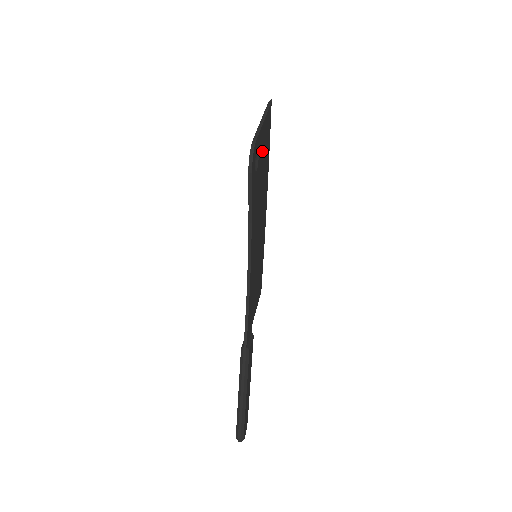
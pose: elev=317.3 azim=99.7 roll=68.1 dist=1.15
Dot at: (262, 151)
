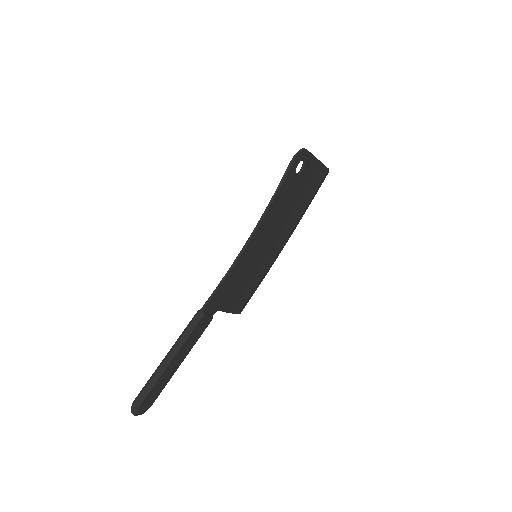
Dot at: (306, 178)
